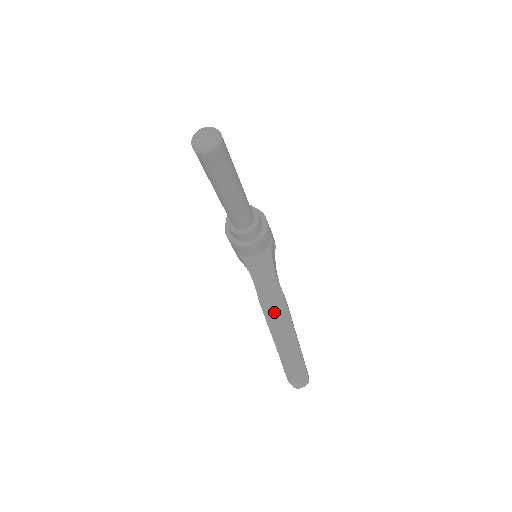
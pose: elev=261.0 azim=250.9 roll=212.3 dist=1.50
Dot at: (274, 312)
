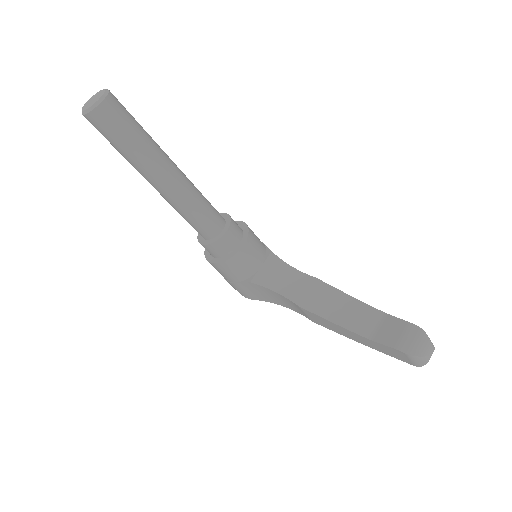
Dot at: (324, 303)
